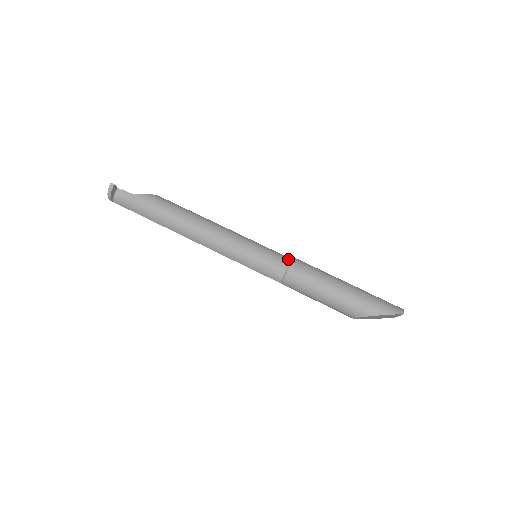
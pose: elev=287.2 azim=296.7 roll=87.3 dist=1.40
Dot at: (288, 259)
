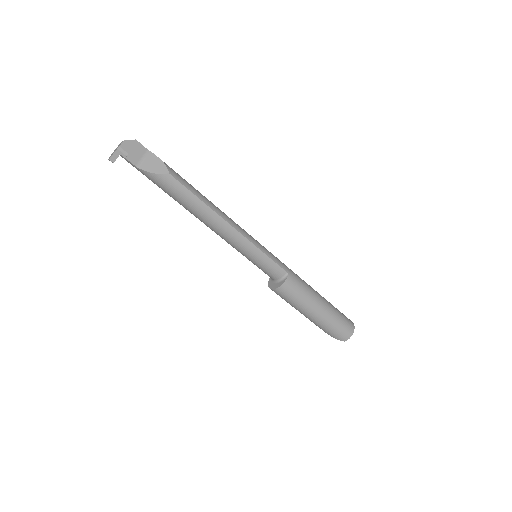
Dot at: (281, 275)
